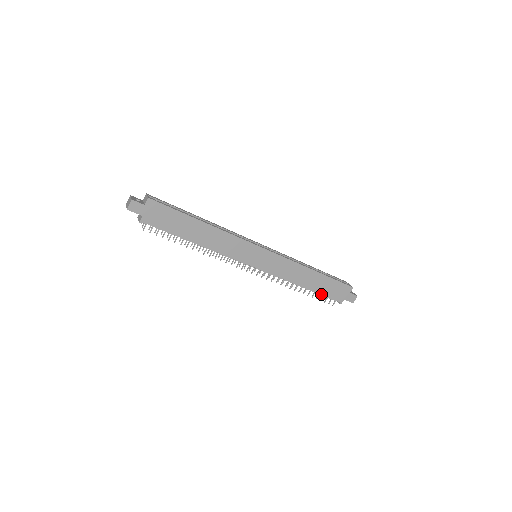
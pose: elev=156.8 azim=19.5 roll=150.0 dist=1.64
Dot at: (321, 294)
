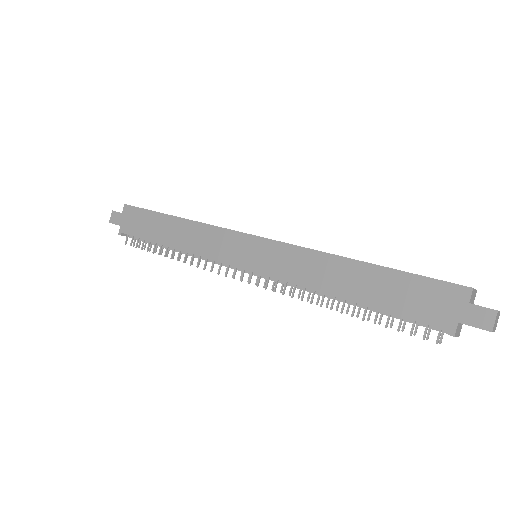
Dot at: (389, 312)
